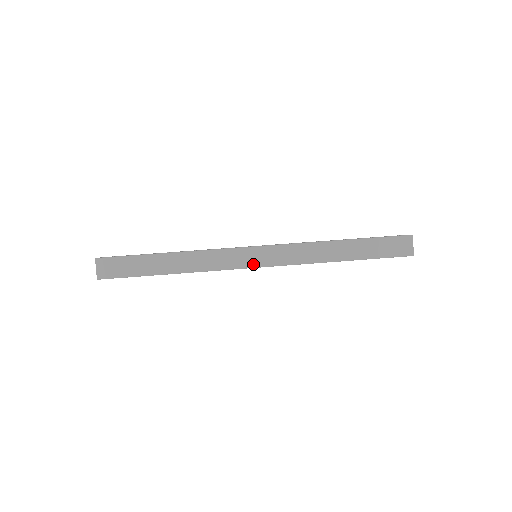
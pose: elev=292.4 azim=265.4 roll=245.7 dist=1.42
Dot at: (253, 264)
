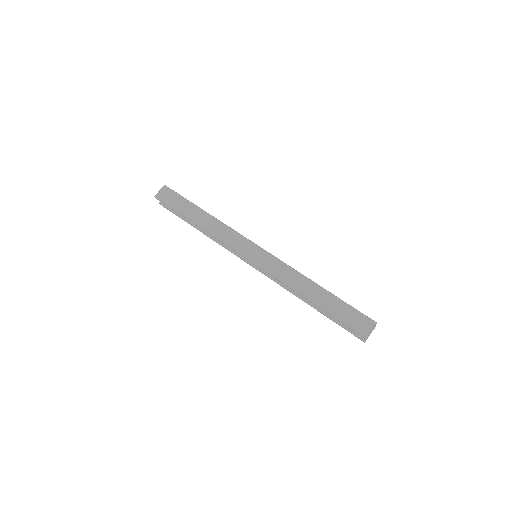
Dot at: (248, 256)
